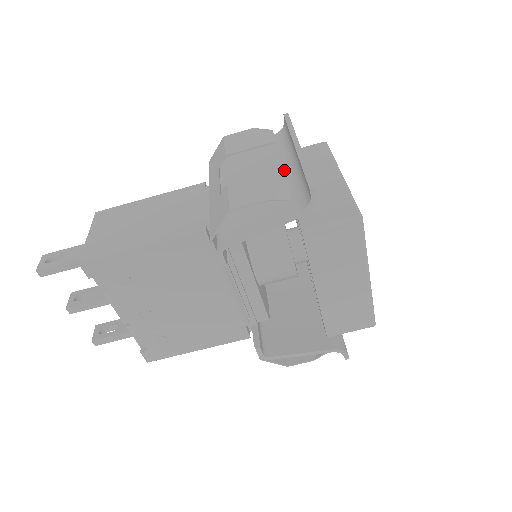
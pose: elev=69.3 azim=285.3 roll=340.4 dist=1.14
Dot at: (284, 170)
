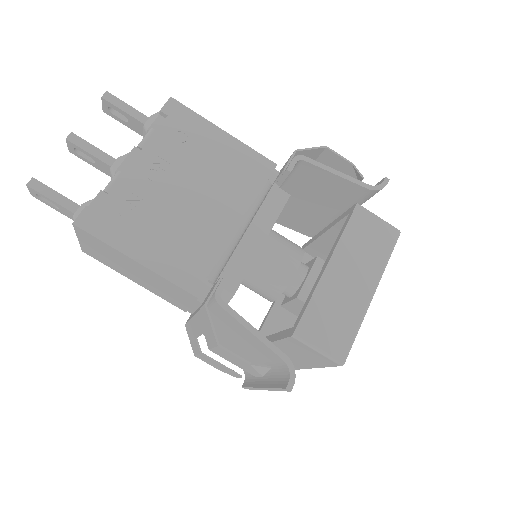
Dot at: occluded
